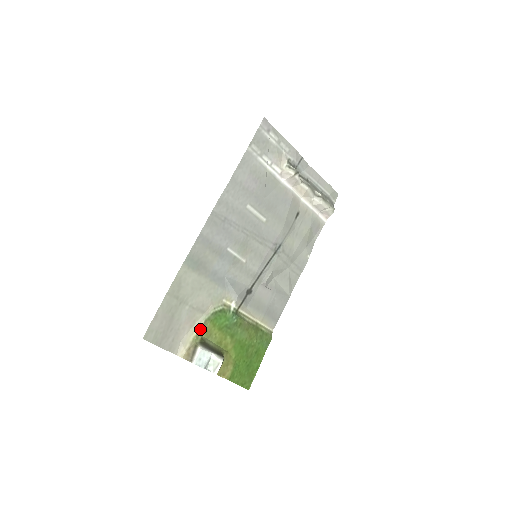
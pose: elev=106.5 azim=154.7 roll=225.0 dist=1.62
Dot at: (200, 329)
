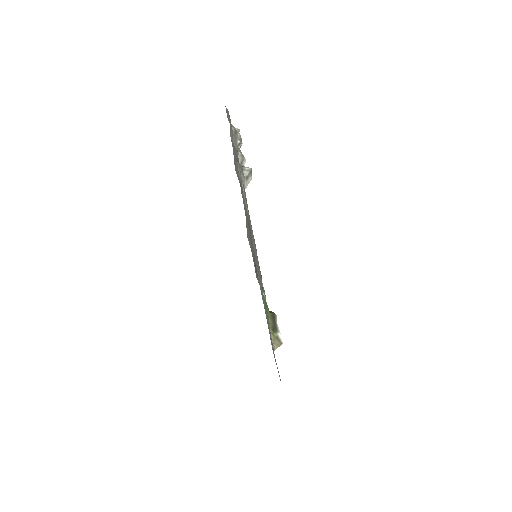
Dot at: (270, 330)
